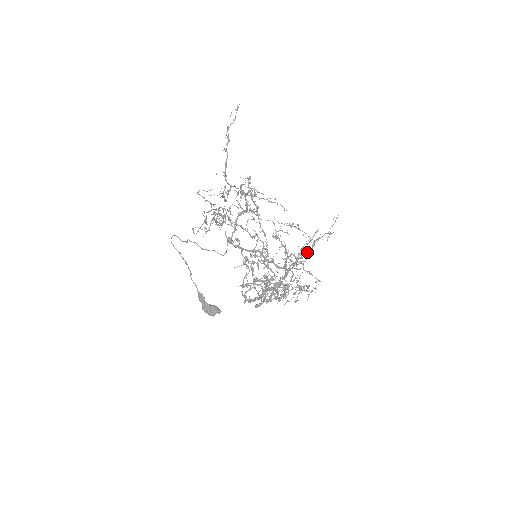
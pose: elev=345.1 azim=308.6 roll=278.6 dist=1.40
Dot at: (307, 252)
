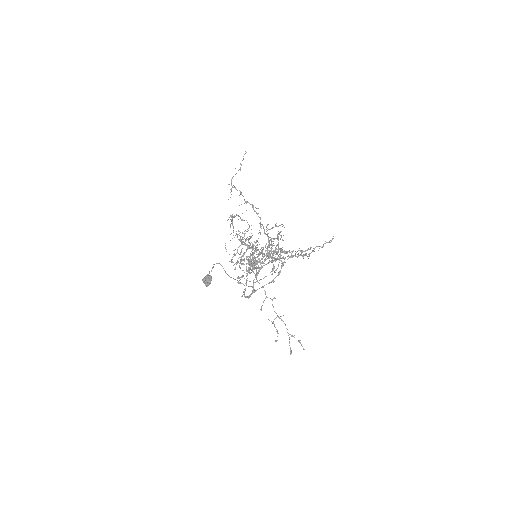
Dot at: (297, 256)
